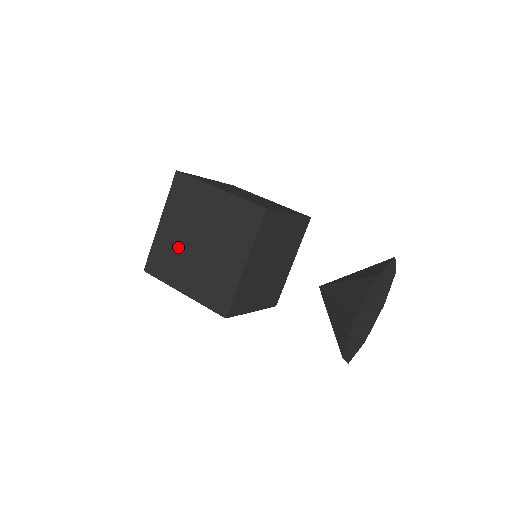
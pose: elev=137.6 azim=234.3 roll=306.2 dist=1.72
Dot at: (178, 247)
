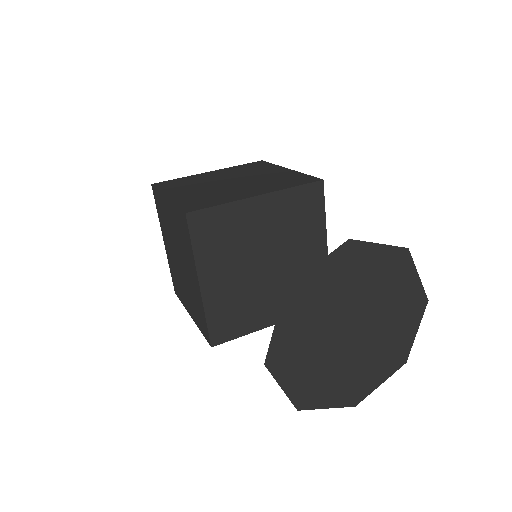
Dot at: (175, 267)
